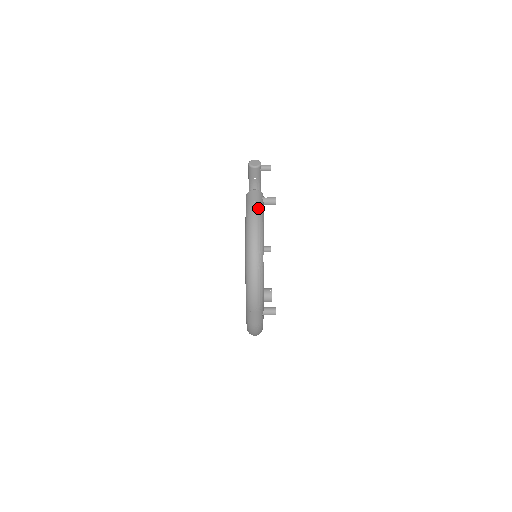
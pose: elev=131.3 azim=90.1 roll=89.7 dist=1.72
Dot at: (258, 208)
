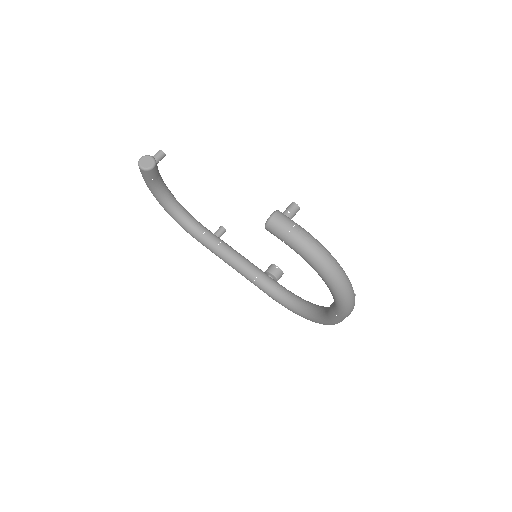
Dot at: (303, 232)
